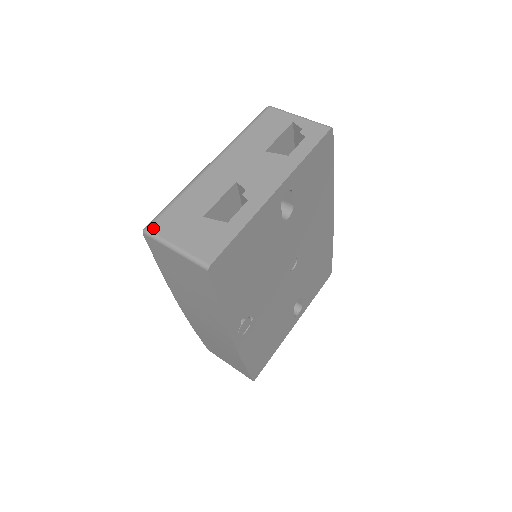
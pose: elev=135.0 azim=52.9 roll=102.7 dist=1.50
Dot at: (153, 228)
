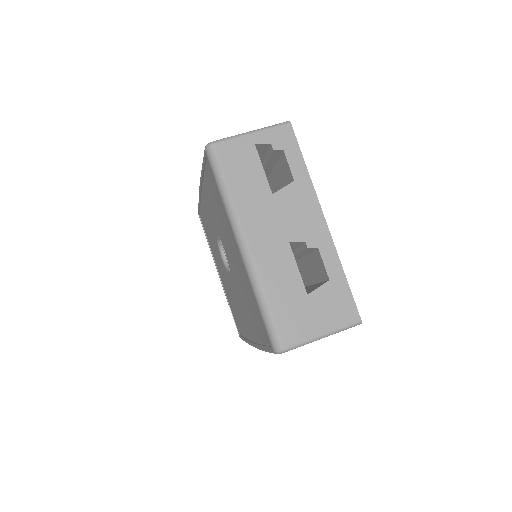
Dot at: (287, 343)
